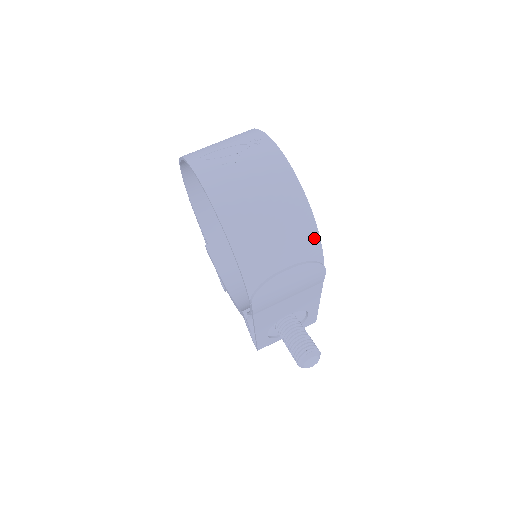
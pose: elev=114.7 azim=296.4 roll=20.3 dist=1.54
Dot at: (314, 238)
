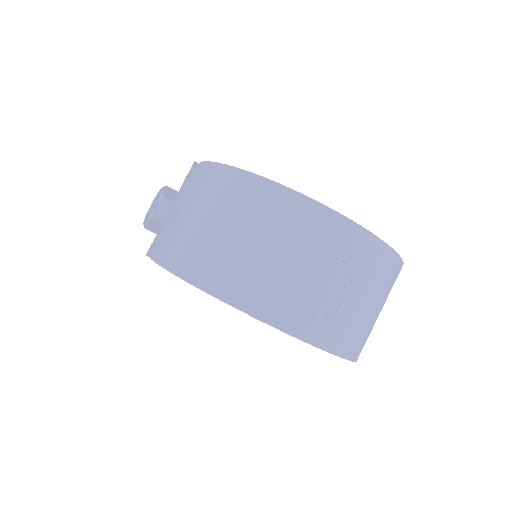
Dot at: occluded
